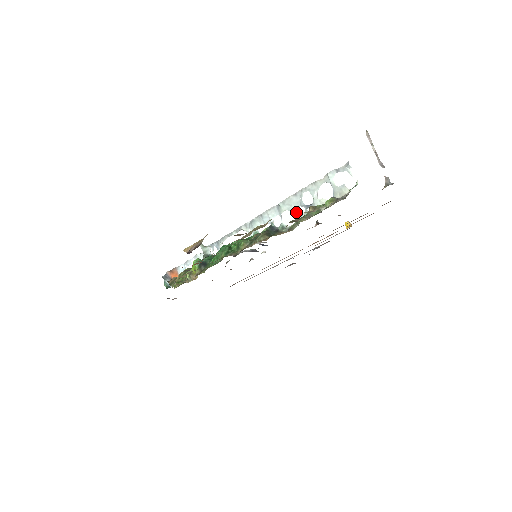
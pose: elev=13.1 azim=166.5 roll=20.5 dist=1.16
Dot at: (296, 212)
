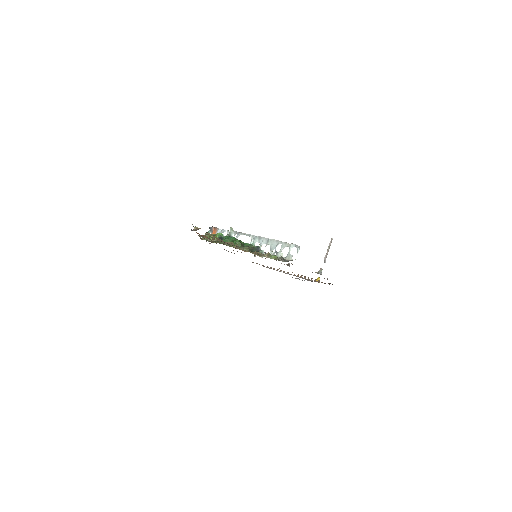
Dot at: (271, 250)
